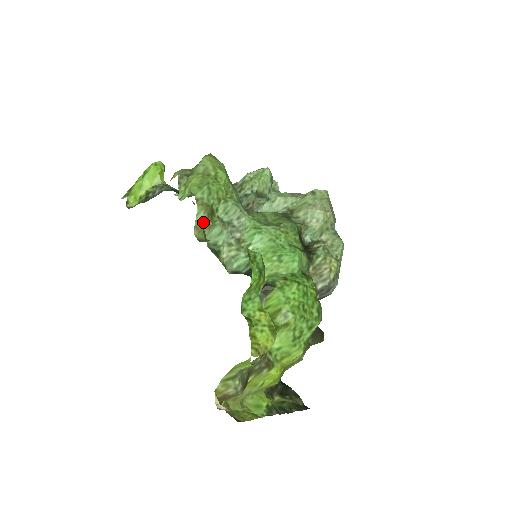
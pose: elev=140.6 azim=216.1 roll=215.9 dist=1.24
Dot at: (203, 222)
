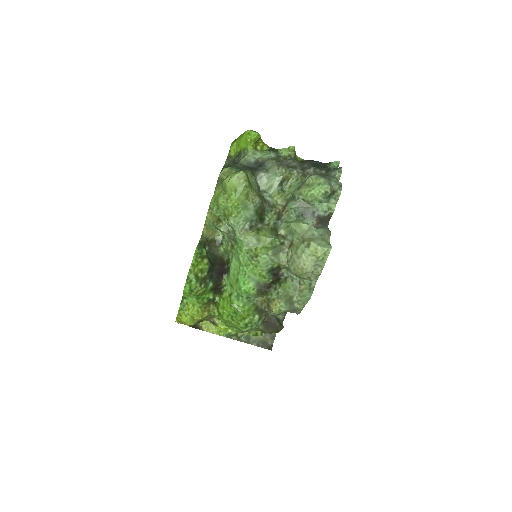
Dot at: (210, 224)
